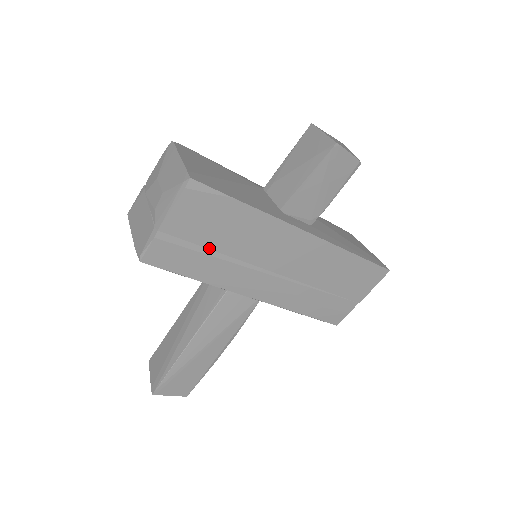
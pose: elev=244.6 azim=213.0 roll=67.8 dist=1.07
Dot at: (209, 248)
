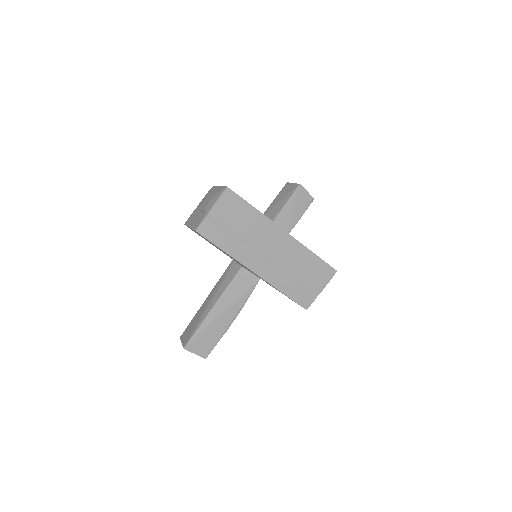
Dot at: (232, 231)
